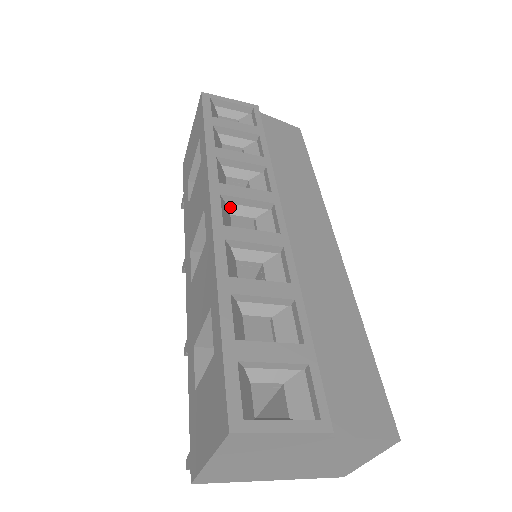
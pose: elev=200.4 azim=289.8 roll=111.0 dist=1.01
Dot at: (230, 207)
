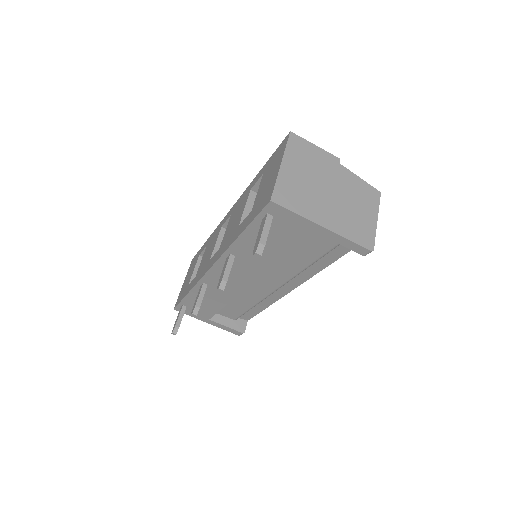
Dot at: occluded
